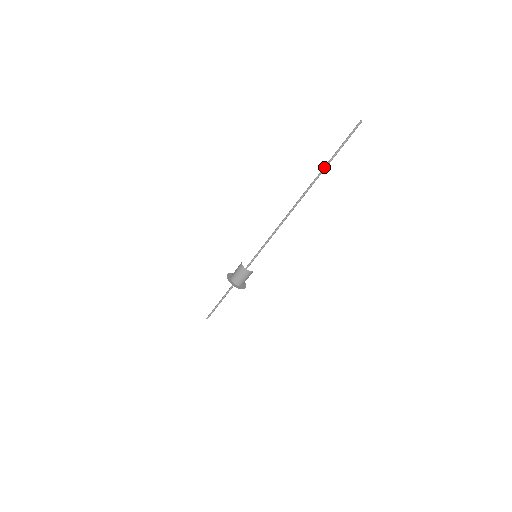
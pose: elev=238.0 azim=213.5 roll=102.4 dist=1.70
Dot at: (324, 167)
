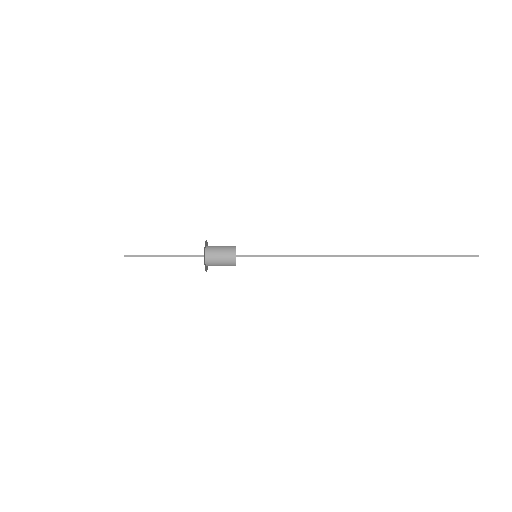
Dot at: (409, 255)
